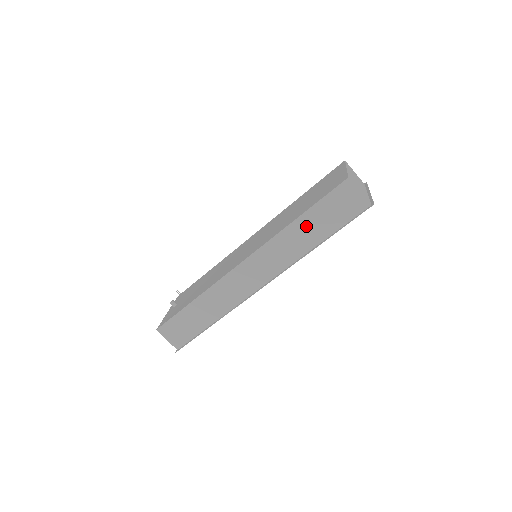
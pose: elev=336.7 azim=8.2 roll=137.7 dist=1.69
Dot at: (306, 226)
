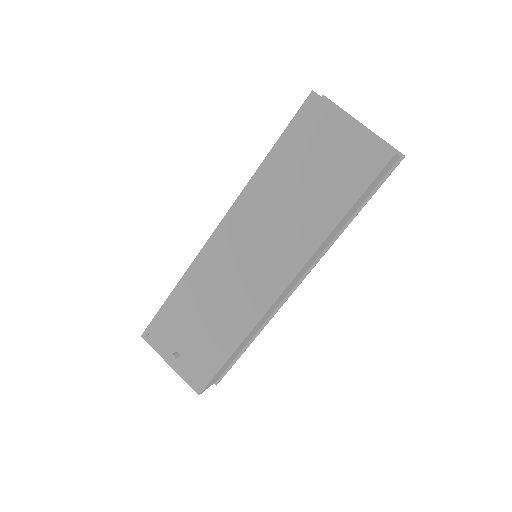
Dot at: (346, 217)
